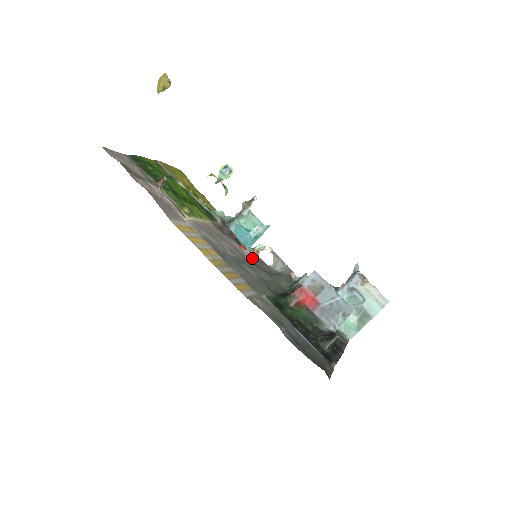
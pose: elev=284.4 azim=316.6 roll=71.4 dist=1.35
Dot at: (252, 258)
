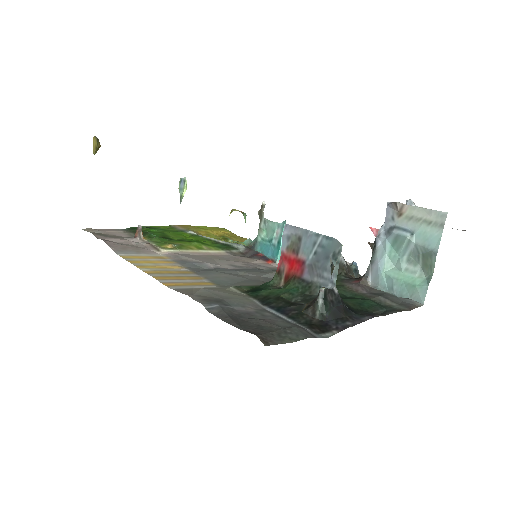
Dot at: occluded
